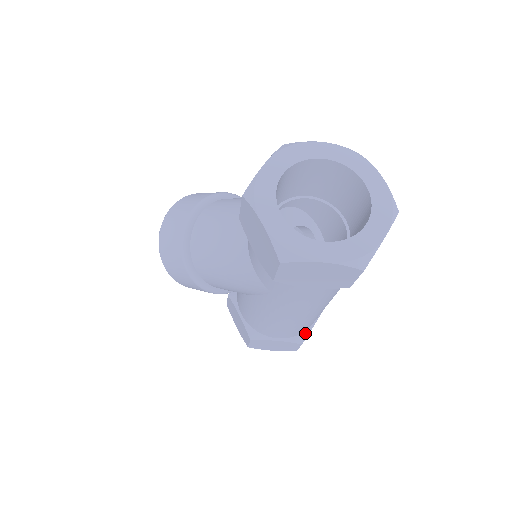
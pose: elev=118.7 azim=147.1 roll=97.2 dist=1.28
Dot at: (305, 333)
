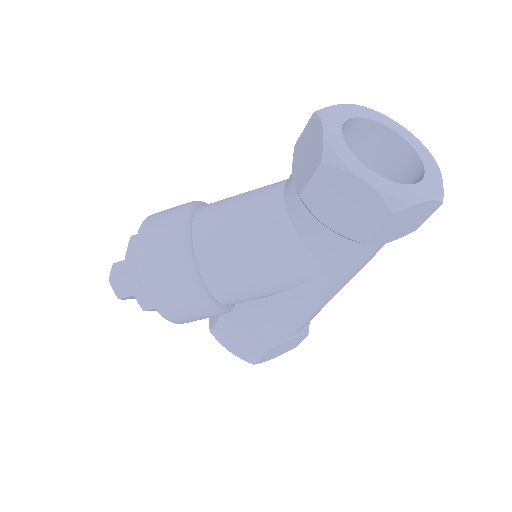
Dot at: occluded
